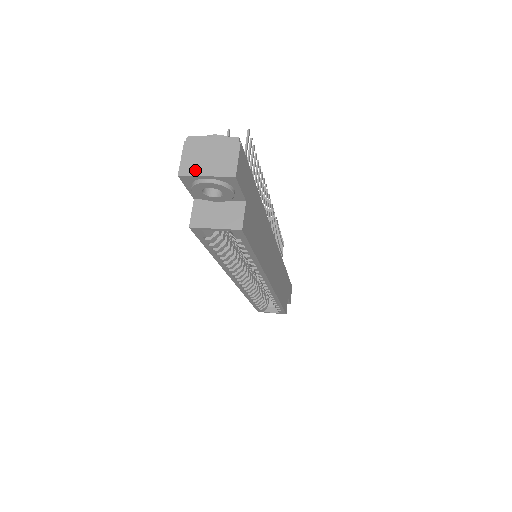
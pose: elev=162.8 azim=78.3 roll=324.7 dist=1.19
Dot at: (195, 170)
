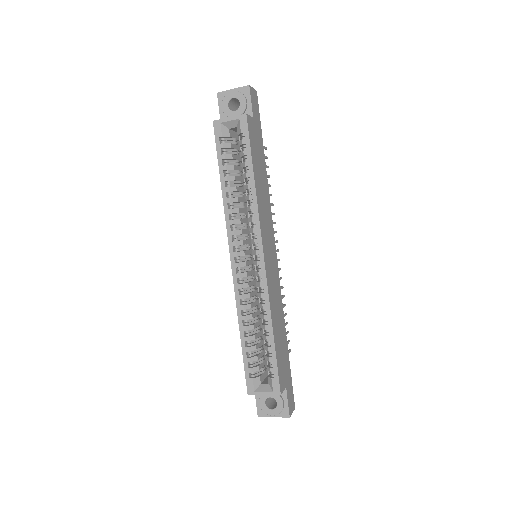
Dot at: (227, 91)
